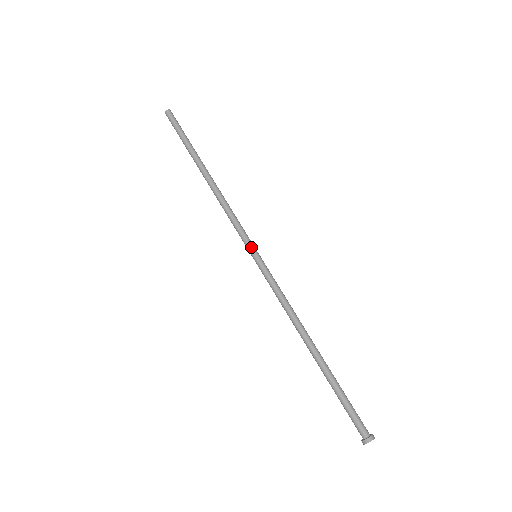
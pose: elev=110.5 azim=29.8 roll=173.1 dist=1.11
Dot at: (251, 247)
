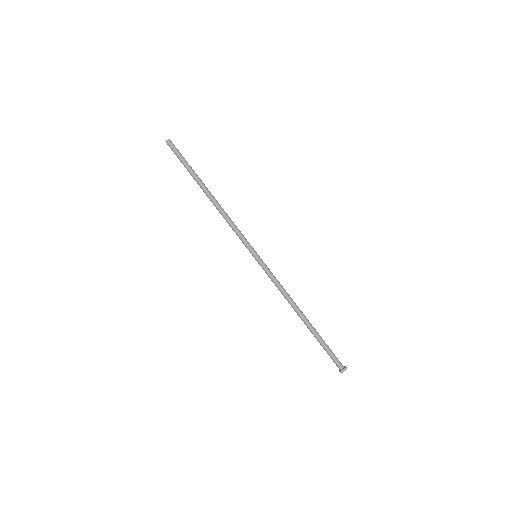
Dot at: (251, 251)
